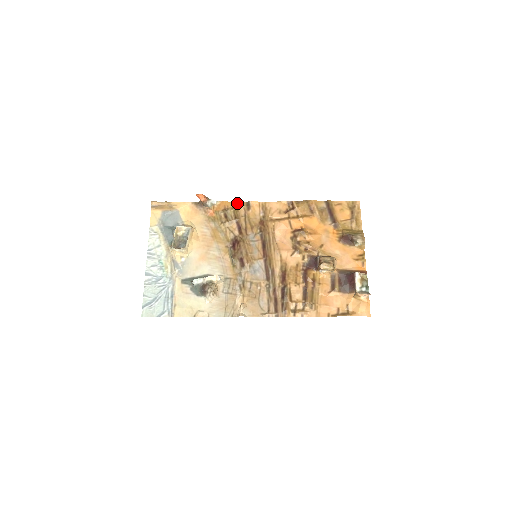
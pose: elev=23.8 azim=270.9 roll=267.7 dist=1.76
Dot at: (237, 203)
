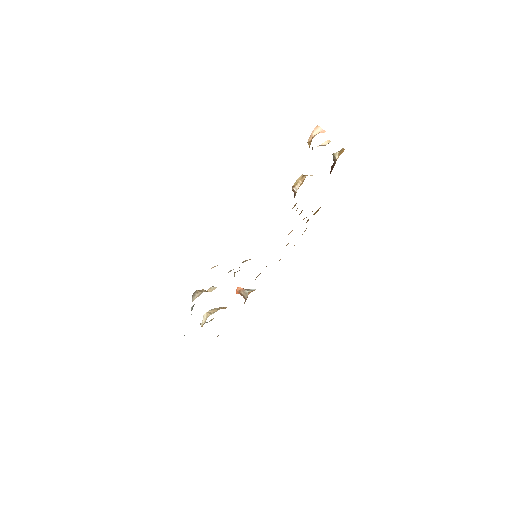
Dot at: occluded
